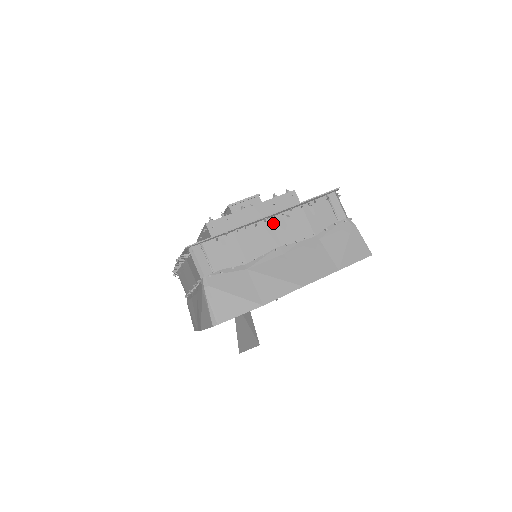
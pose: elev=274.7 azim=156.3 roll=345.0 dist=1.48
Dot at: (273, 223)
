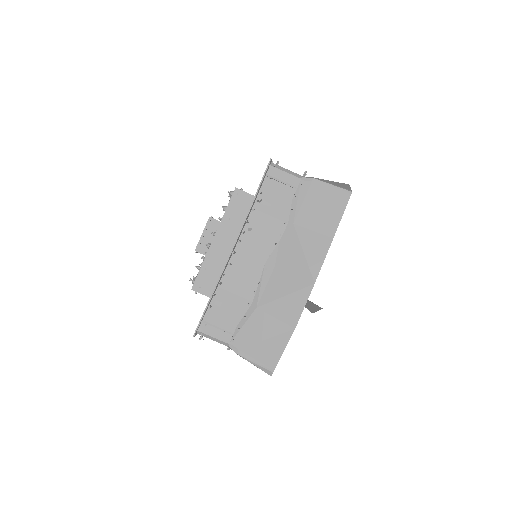
Dot at: (243, 248)
